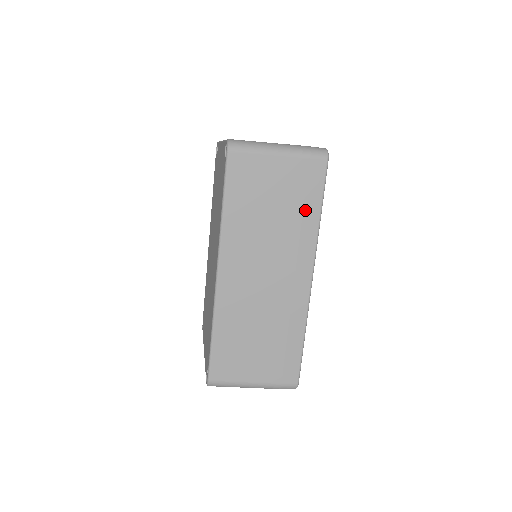
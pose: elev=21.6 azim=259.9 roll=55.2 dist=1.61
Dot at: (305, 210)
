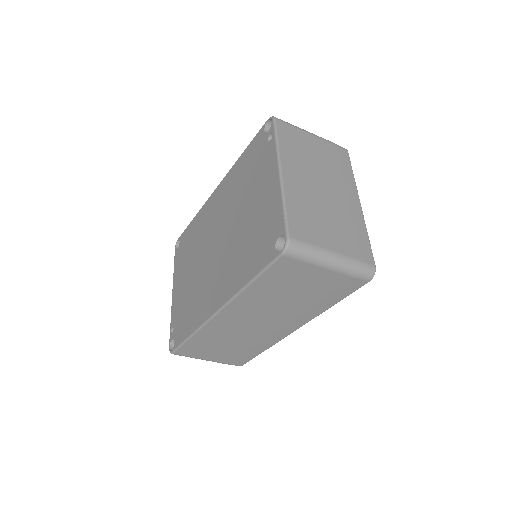
Dot at: (322, 301)
